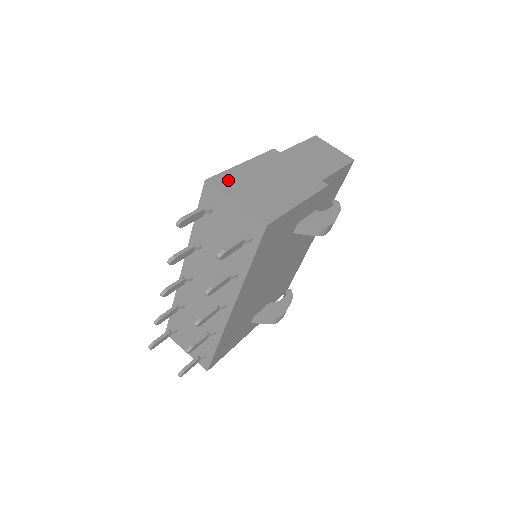
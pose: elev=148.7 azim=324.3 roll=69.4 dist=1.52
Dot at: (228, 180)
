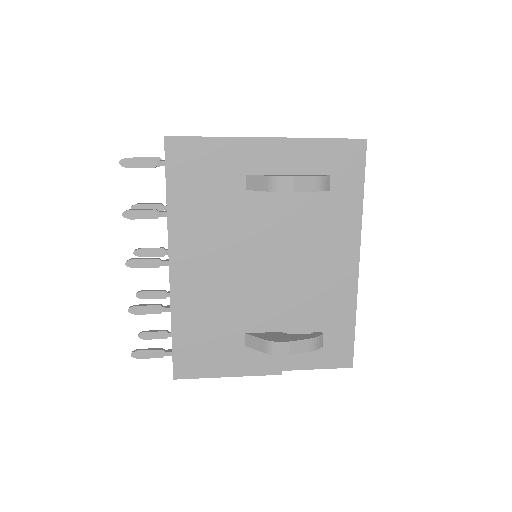
Dot at: occluded
